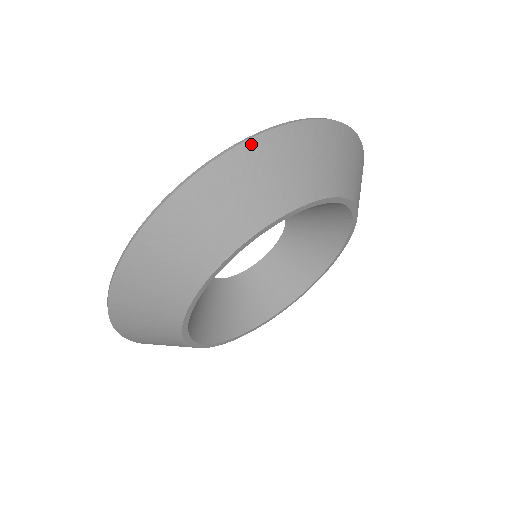
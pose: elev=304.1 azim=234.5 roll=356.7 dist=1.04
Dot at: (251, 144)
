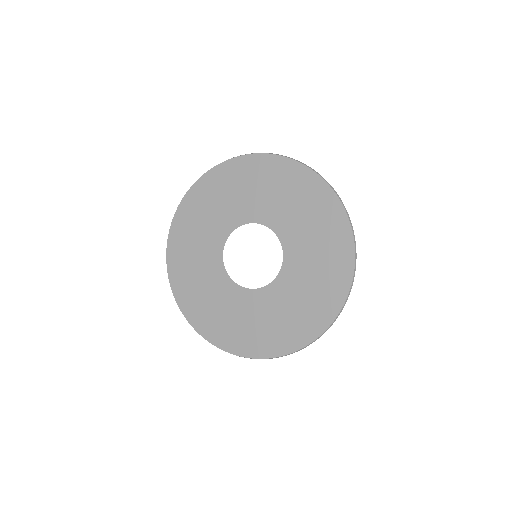
Dot at: (335, 318)
